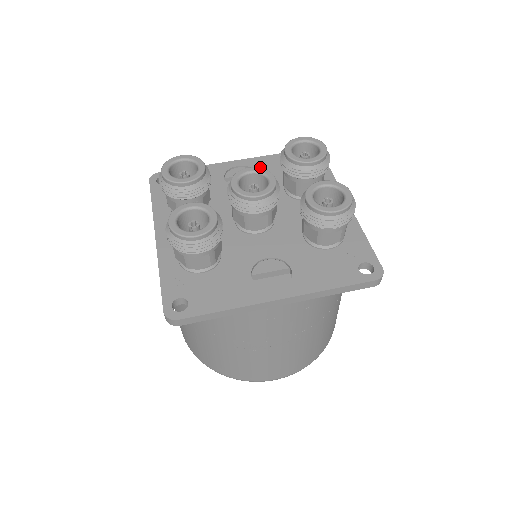
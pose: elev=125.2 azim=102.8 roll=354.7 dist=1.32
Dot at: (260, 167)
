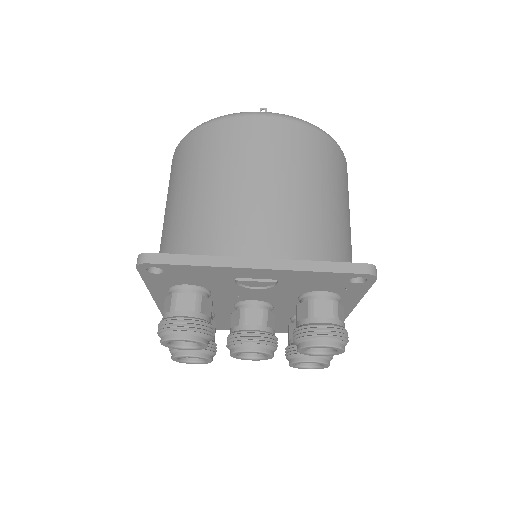
Dot at: (285, 279)
